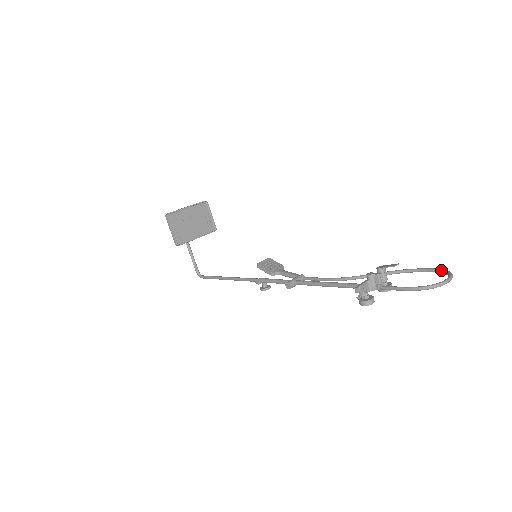
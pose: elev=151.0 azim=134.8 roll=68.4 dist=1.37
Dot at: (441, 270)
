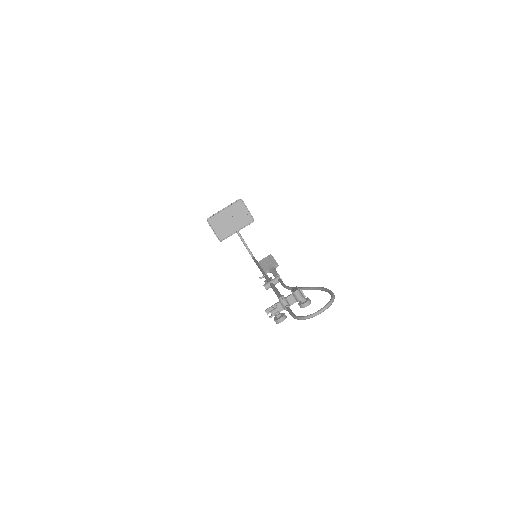
Dot at: (331, 296)
